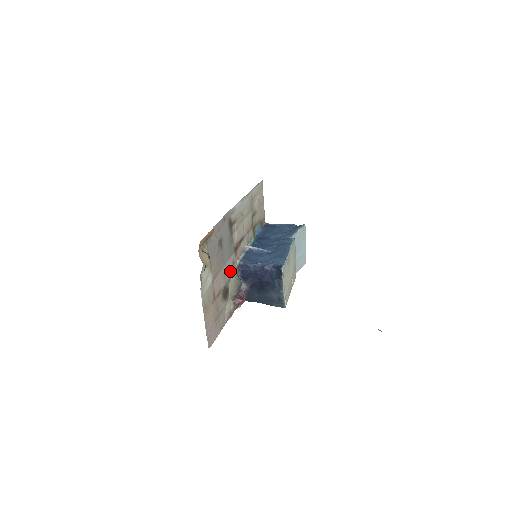
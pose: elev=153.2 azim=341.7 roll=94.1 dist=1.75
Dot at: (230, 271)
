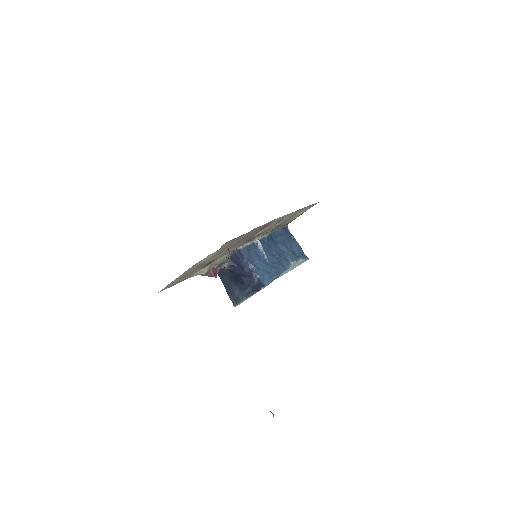
Dot at: occluded
